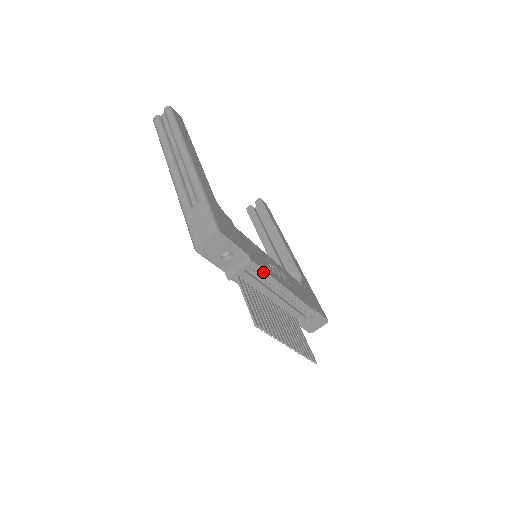
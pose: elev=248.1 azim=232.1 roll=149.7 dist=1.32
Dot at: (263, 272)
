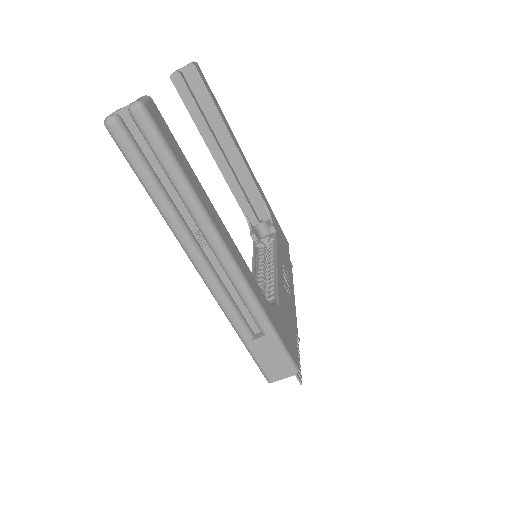
Dot at: occluded
